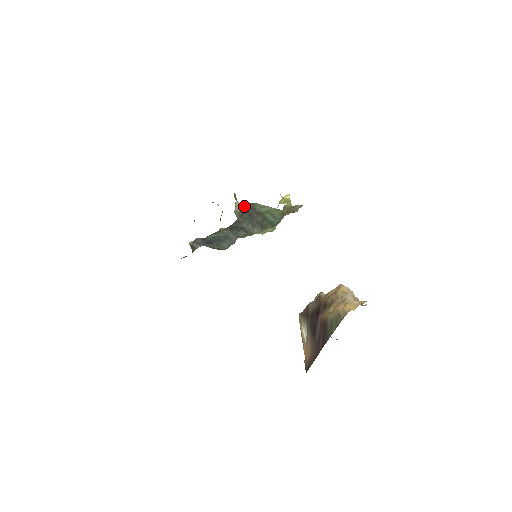
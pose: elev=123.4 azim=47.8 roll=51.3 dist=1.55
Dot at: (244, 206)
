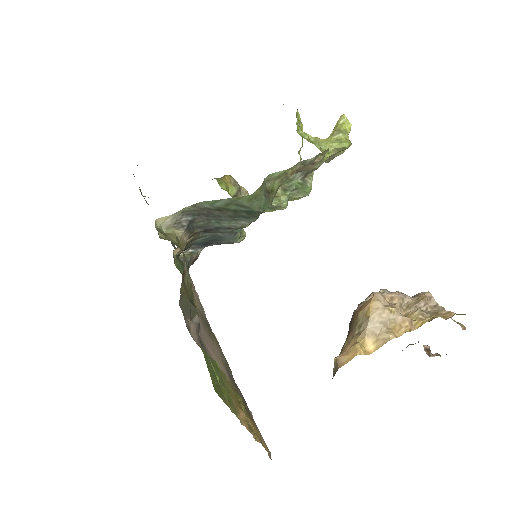
Dot at: (179, 215)
